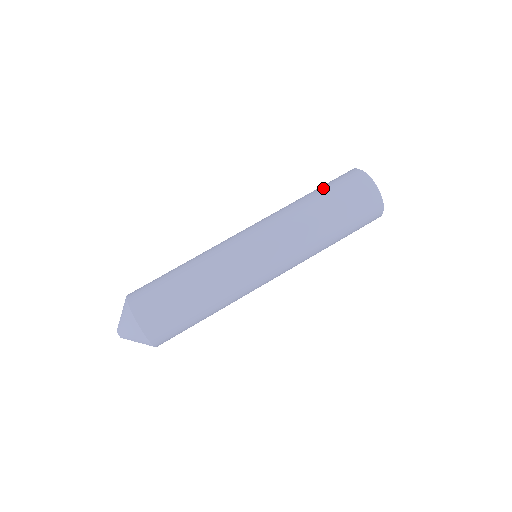
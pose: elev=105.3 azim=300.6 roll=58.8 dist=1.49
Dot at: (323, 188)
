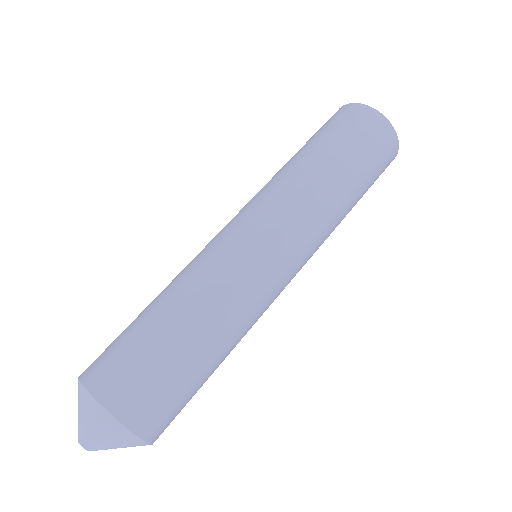
Dot at: (308, 140)
